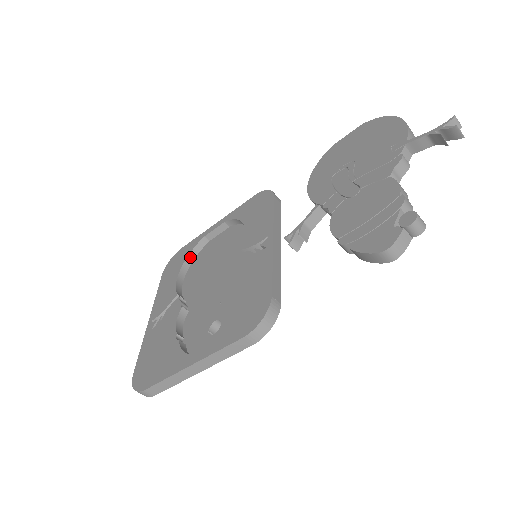
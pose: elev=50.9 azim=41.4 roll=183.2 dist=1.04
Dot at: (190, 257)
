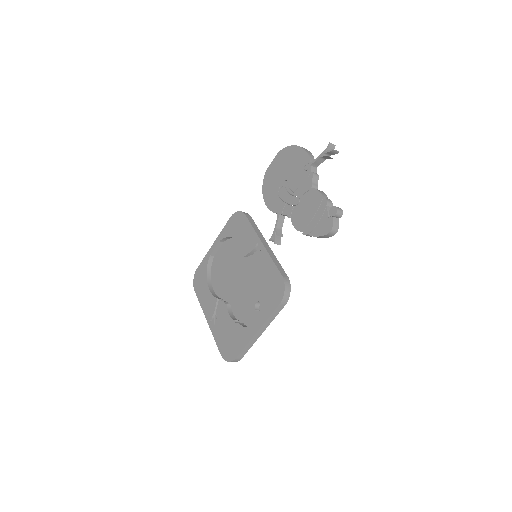
Dot at: (208, 272)
